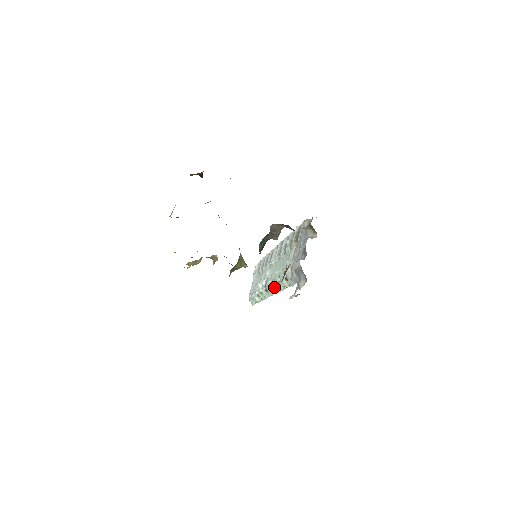
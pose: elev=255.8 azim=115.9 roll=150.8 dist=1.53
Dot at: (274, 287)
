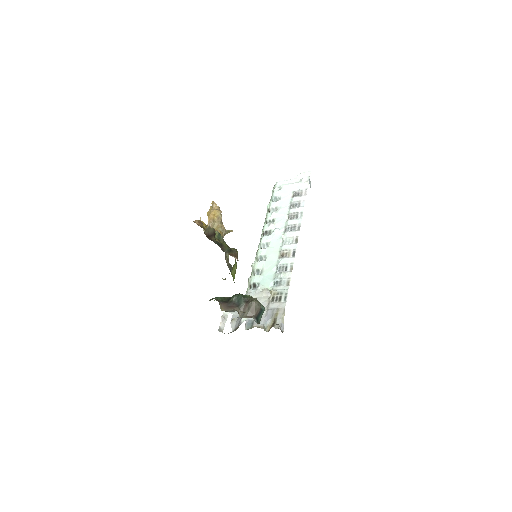
Dot at: (256, 257)
